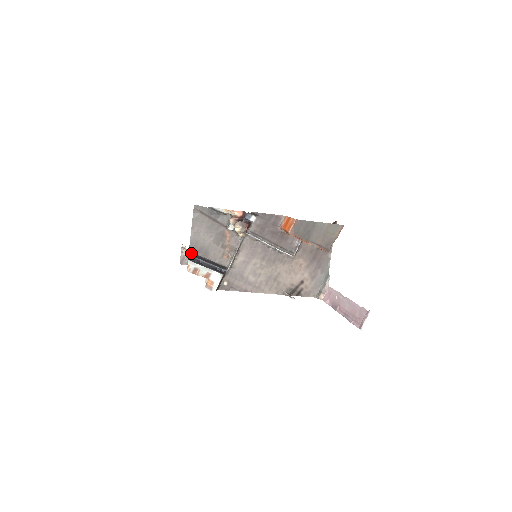
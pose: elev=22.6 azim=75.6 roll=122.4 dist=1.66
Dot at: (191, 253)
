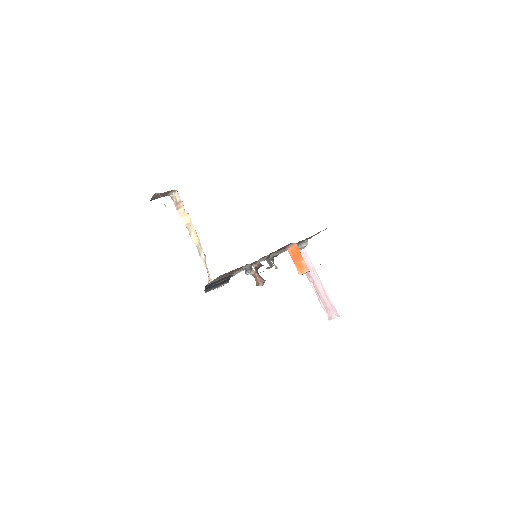
Dot at: (207, 286)
